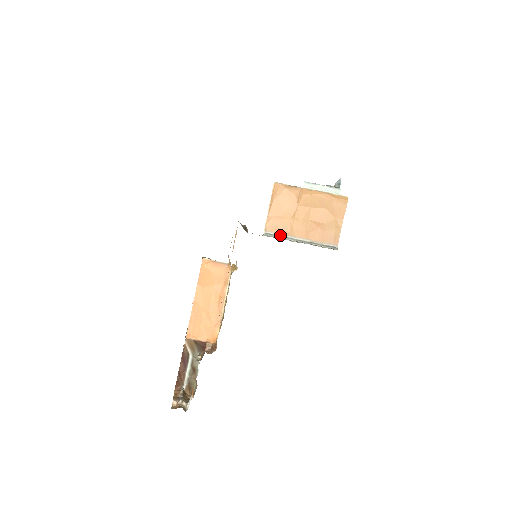
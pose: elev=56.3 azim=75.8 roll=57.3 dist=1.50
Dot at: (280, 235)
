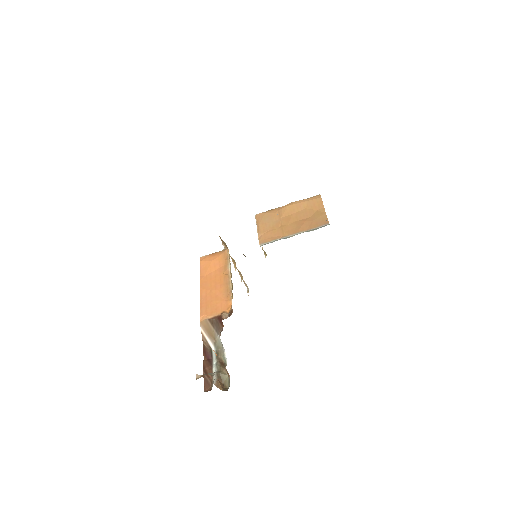
Dot at: (274, 241)
